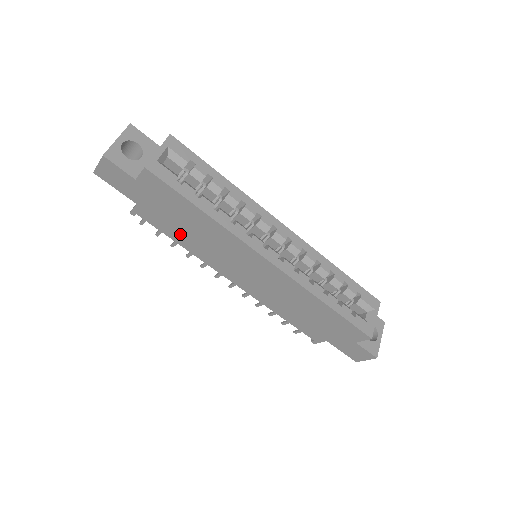
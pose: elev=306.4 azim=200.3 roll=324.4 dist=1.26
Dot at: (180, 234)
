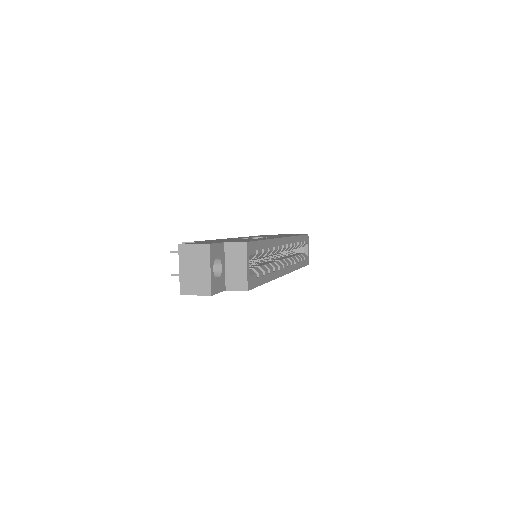
Dot at: occluded
